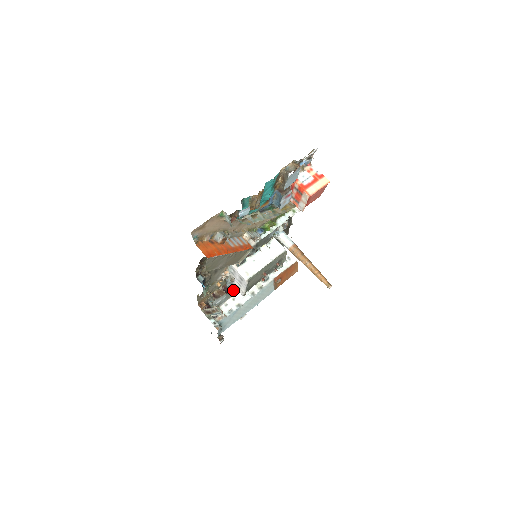
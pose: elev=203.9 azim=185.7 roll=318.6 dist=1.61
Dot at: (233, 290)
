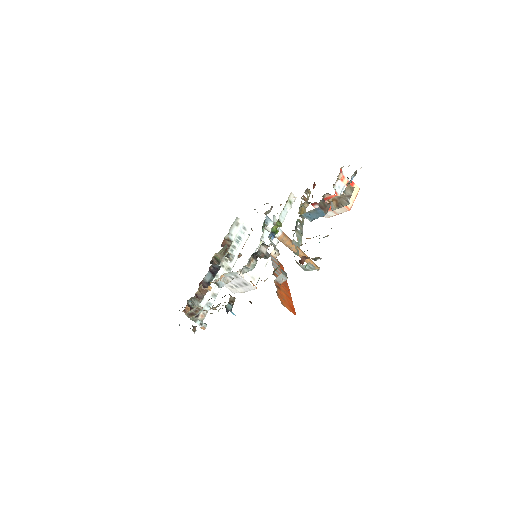
Dot at: occluded
